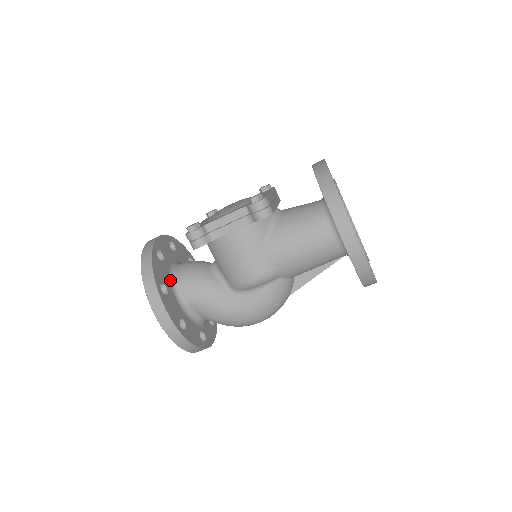
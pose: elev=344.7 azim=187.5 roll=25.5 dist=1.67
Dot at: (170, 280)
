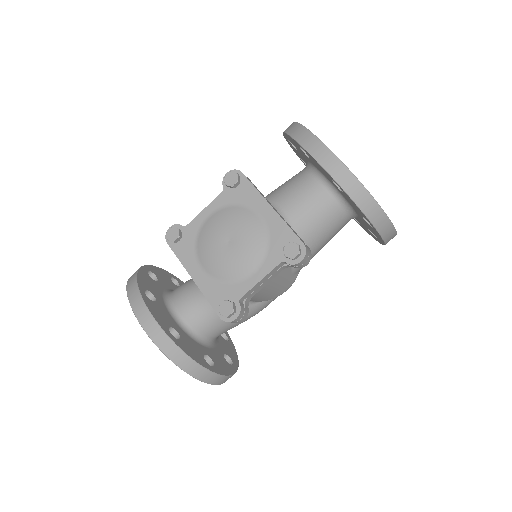
Dot at: (194, 340)
